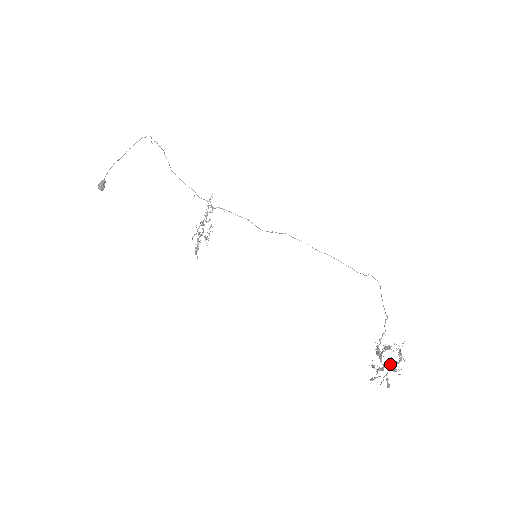
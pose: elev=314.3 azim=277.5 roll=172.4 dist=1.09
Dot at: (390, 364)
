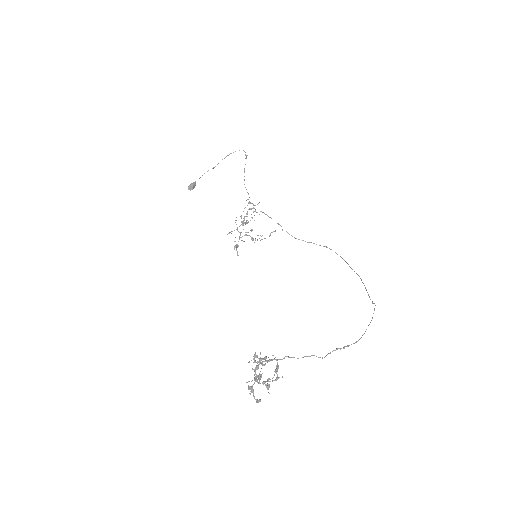
Dot at: (267, 379)
